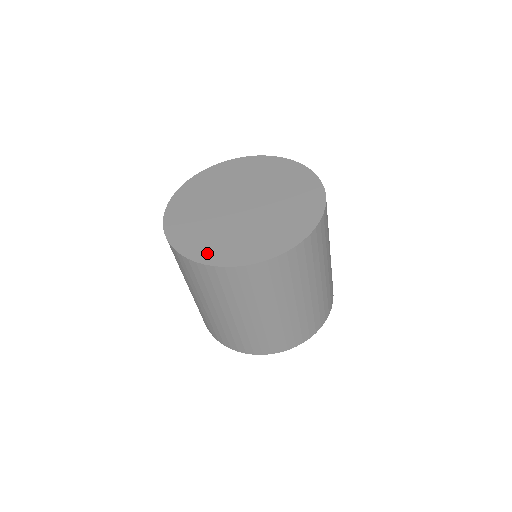
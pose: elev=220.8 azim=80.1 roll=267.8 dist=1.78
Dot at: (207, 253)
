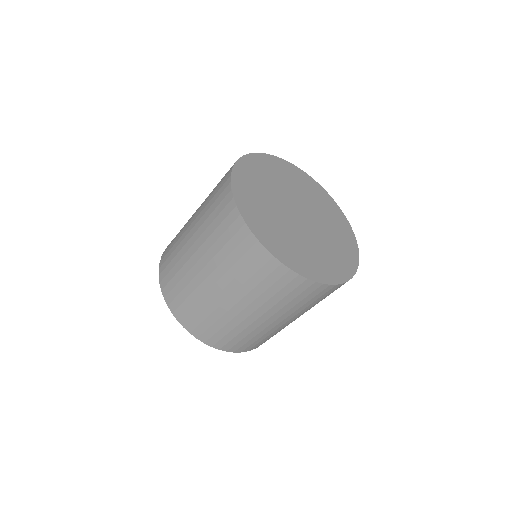
Dot at: (263, 232)
